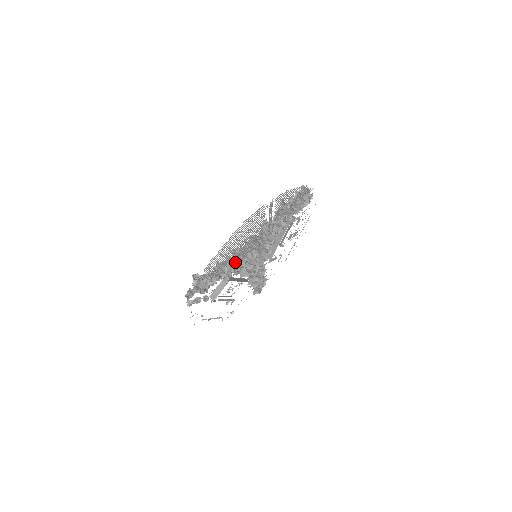
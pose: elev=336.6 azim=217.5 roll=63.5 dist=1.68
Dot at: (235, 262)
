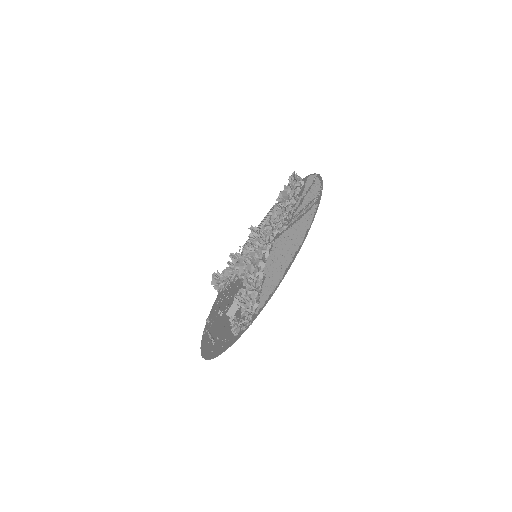
Dot at: (258, 270)
